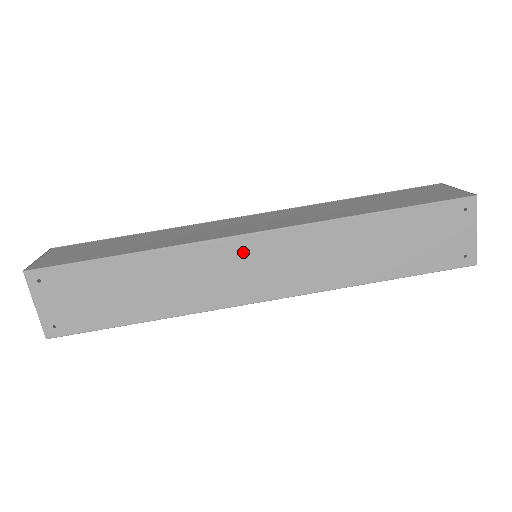
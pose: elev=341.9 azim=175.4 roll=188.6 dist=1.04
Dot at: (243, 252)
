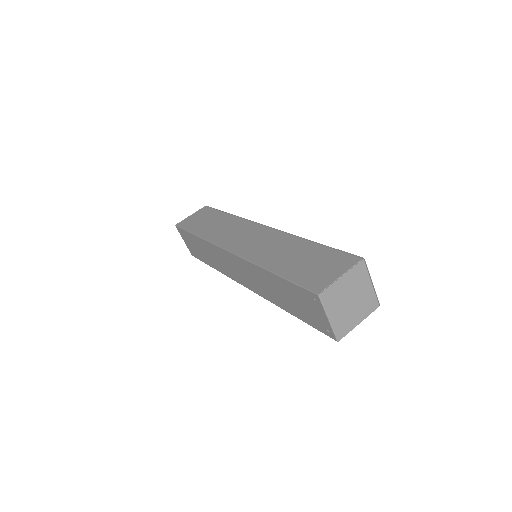
Dot at: (228, 258)
